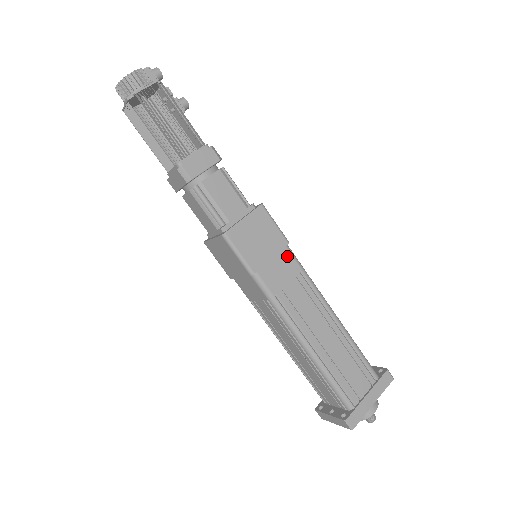
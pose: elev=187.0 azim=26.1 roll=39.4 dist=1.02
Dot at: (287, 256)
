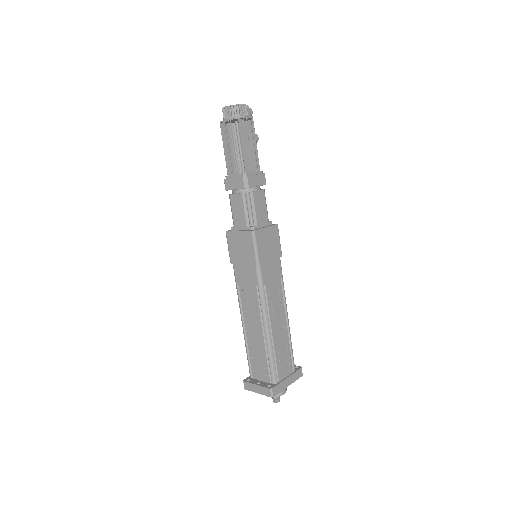
Dot at: (278, 264)
